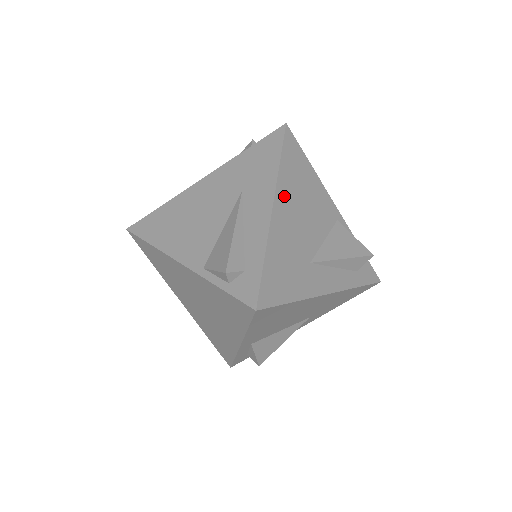
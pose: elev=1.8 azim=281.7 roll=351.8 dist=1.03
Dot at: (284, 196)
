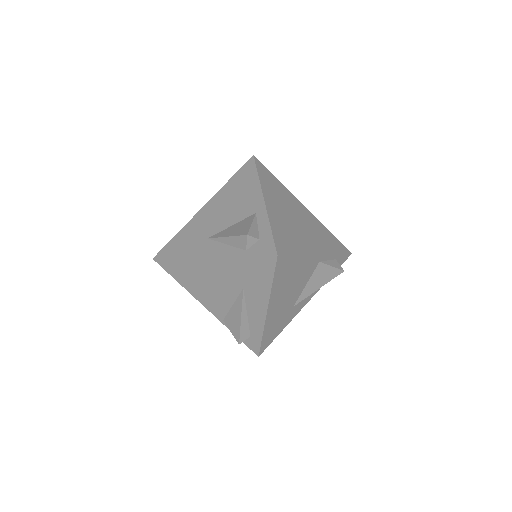
Dot at: (275, 299)
